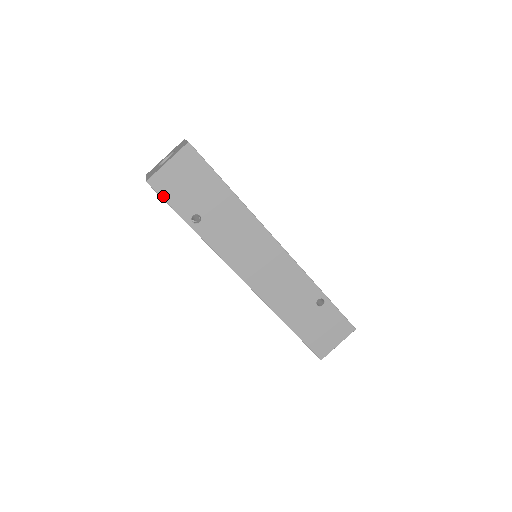
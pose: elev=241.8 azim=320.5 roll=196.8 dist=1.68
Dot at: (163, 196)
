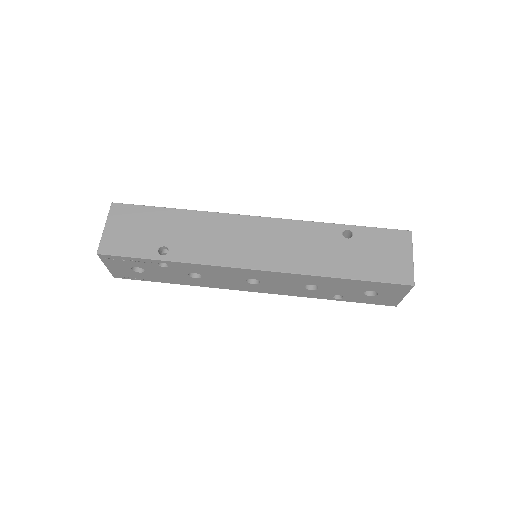
Dot at: (119, 254)
